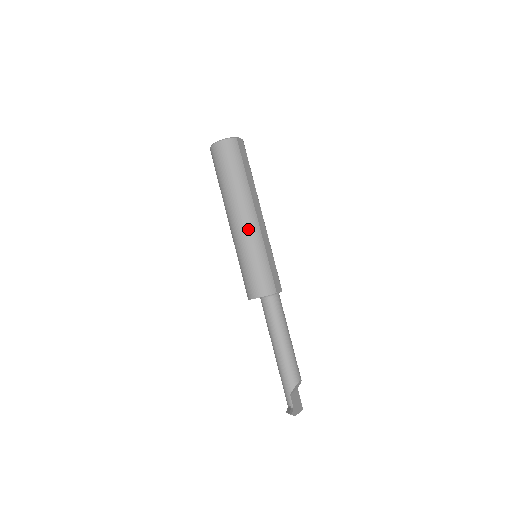
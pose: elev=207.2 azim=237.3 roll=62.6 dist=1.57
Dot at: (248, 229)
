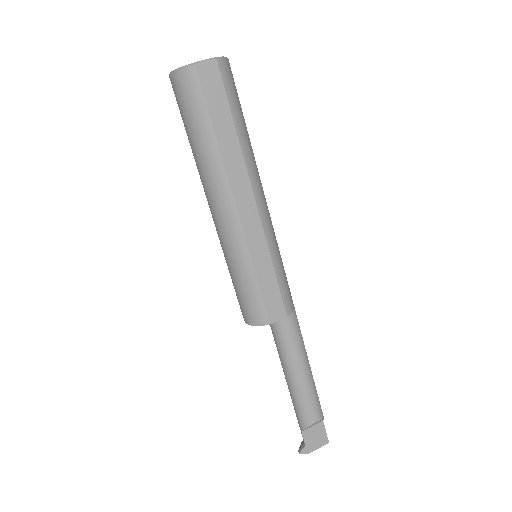
Dot at: (223, 229)
